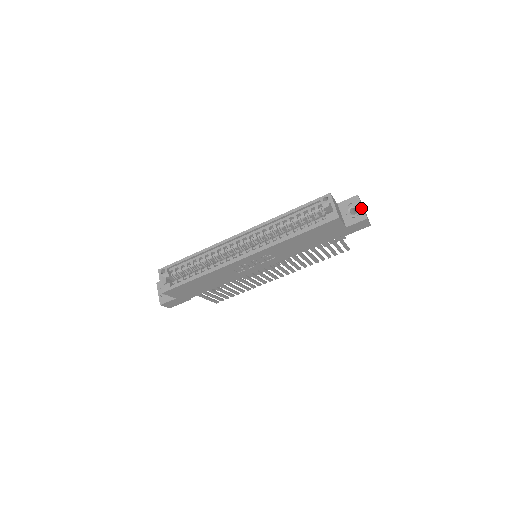
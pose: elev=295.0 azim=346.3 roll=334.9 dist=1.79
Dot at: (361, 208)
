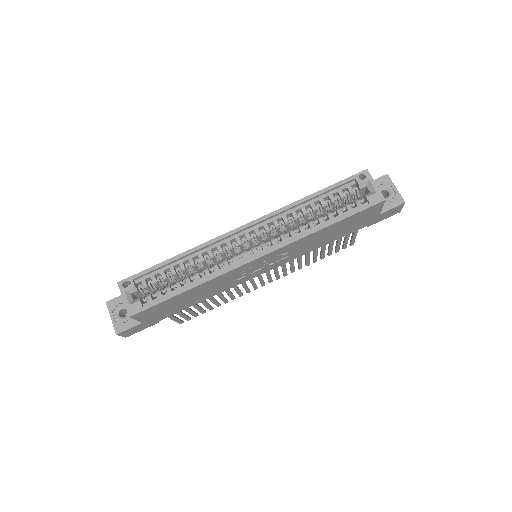
Dot at: (395, 190)
